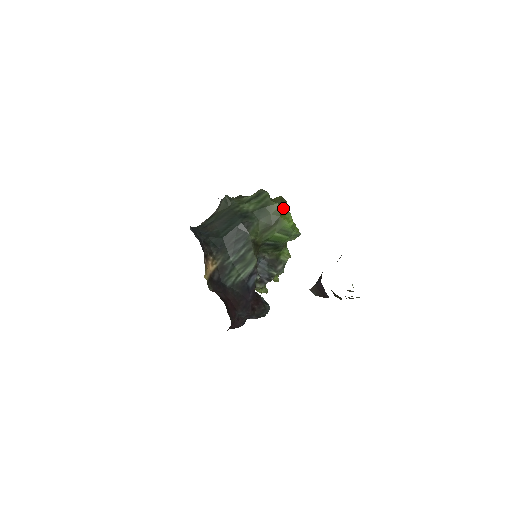
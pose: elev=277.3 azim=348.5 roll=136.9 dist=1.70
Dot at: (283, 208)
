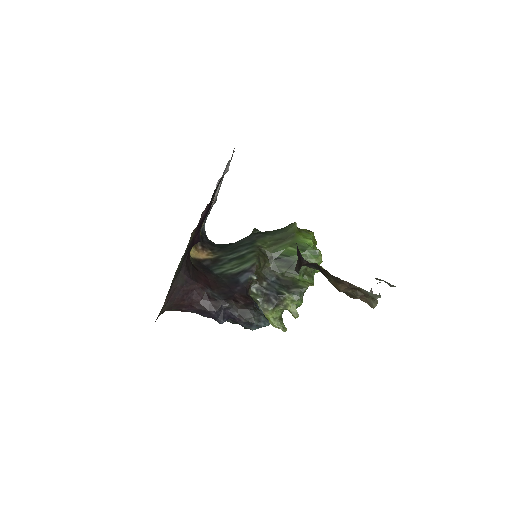
Dot at: (304, 231)
